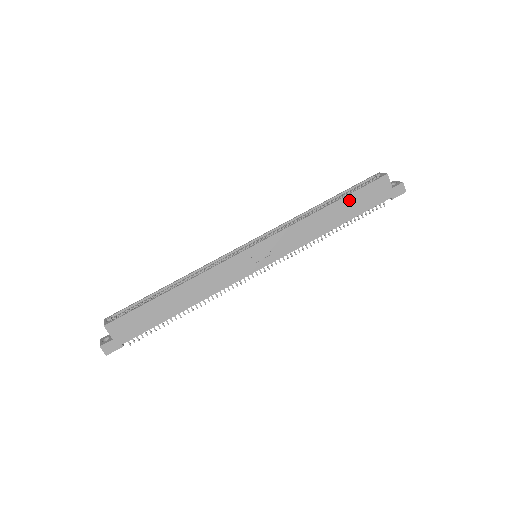
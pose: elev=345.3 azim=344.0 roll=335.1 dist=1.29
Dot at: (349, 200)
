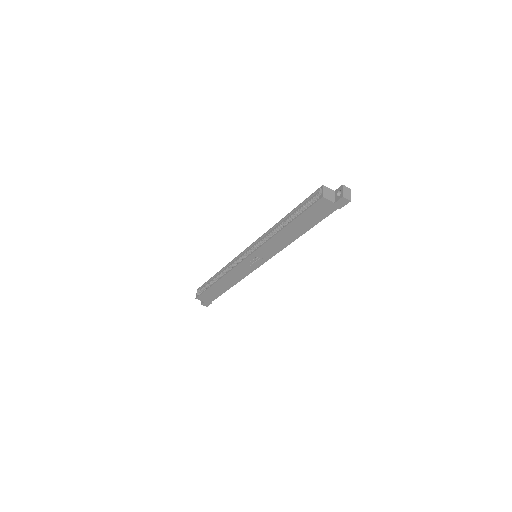
Dot at: (299, 221)
